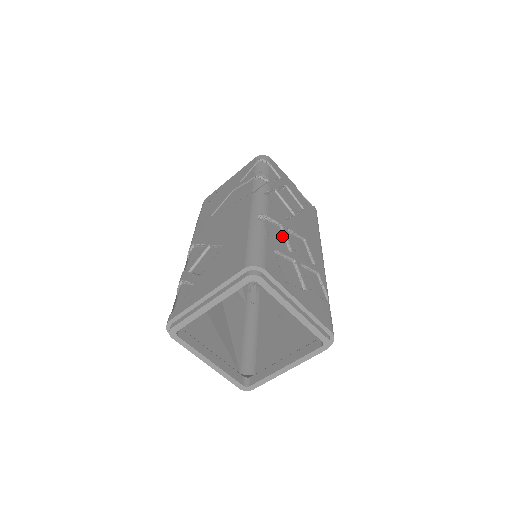
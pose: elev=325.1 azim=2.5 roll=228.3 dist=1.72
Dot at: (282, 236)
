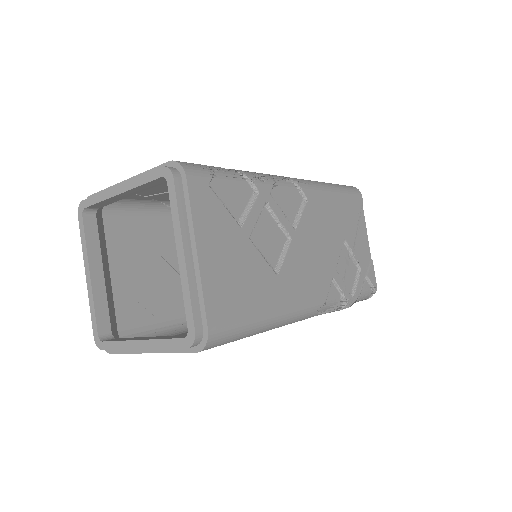
Dot at: occluded
